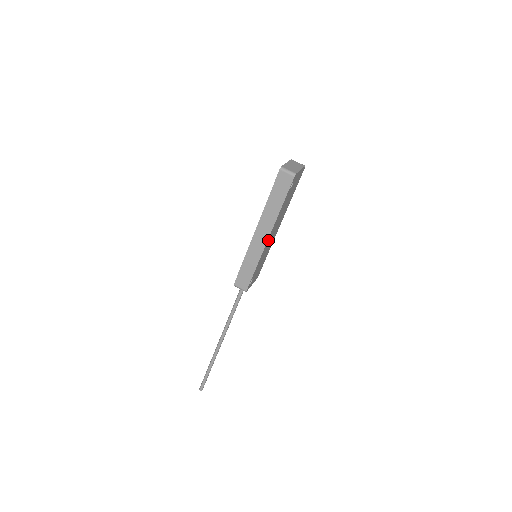
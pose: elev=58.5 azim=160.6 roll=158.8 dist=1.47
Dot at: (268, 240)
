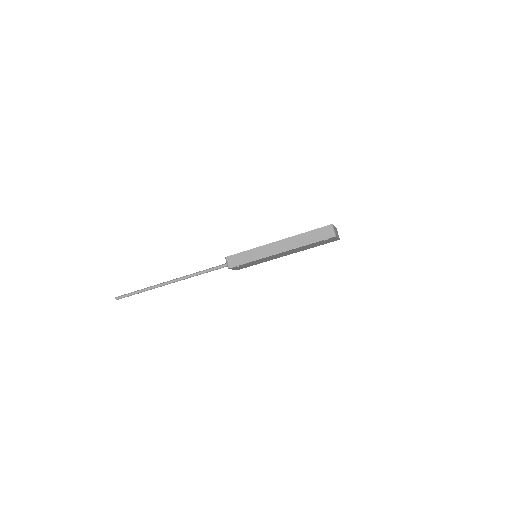
Dot at: (277, 254)
